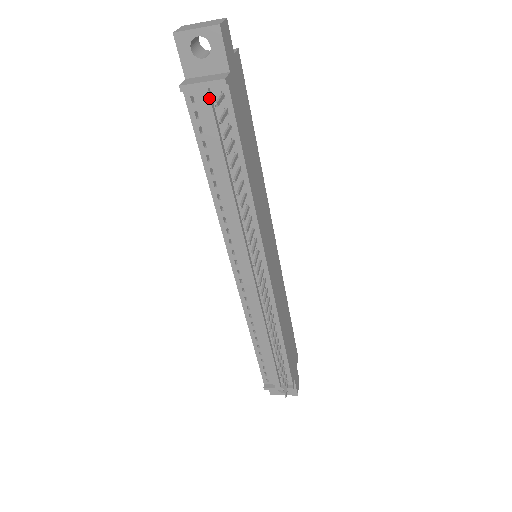
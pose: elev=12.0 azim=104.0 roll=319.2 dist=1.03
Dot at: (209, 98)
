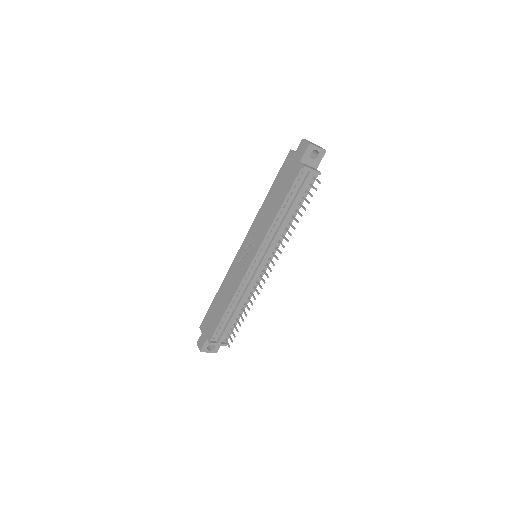
Dot at: (311, 177)
